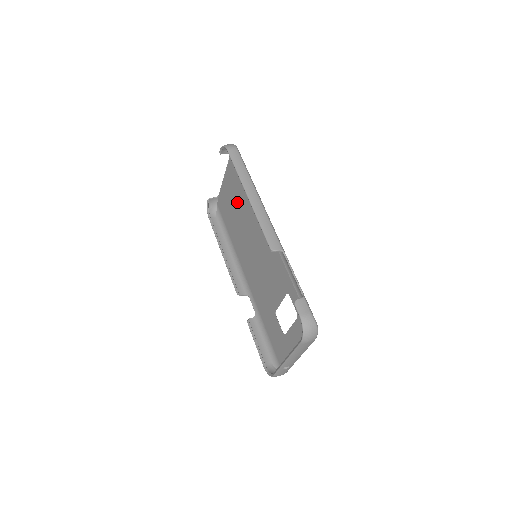
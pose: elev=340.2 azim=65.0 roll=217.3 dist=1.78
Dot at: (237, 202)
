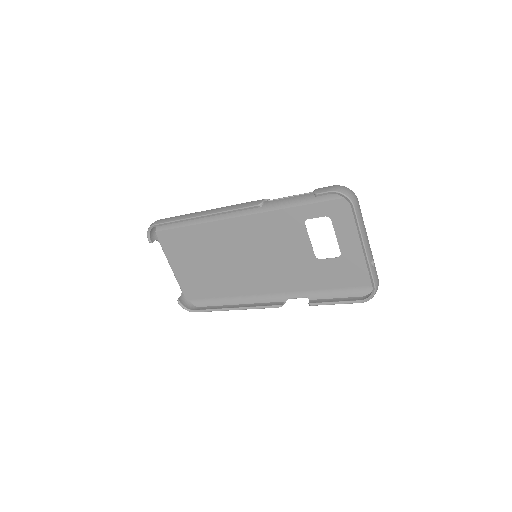
Dot at: (200, 258)
